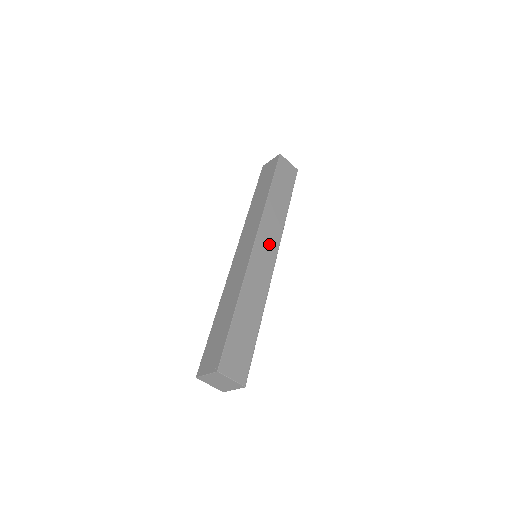
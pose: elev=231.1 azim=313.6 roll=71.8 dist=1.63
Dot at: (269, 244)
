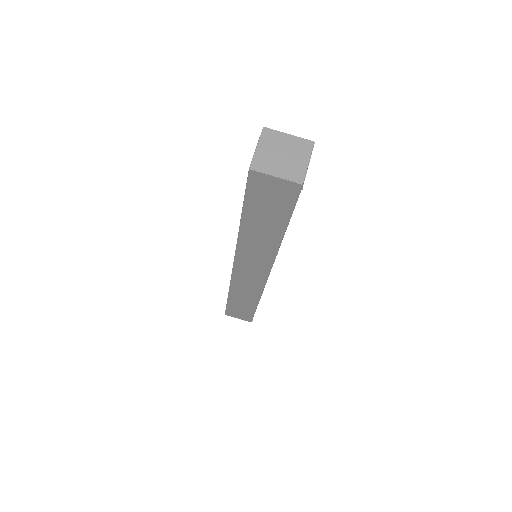
Dot at: occluded
